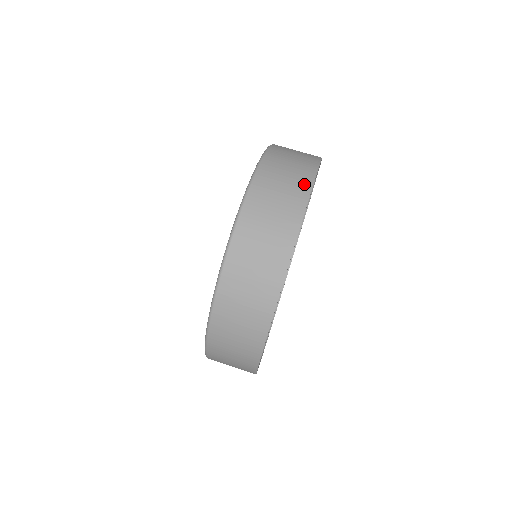
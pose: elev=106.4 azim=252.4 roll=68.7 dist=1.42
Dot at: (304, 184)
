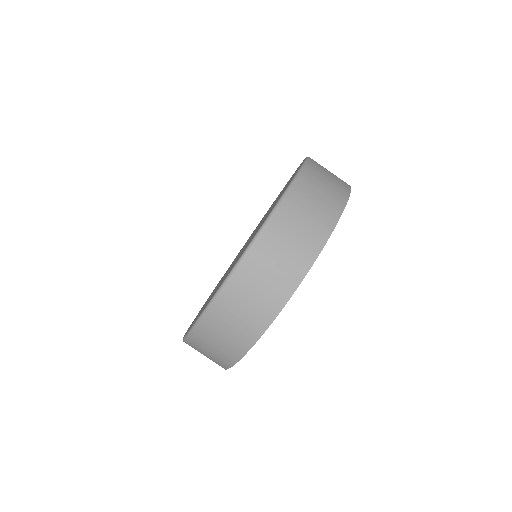
Dot at: (285, 289)
